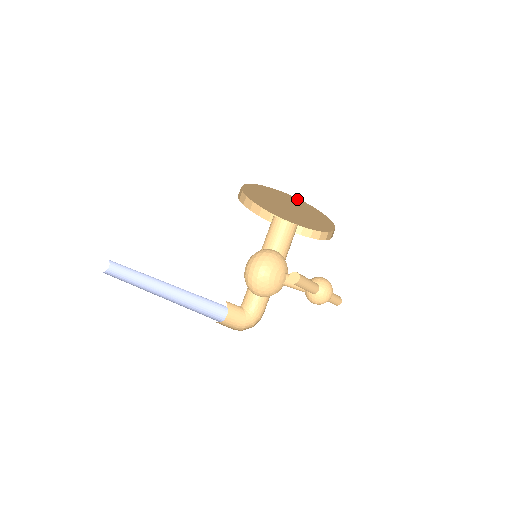
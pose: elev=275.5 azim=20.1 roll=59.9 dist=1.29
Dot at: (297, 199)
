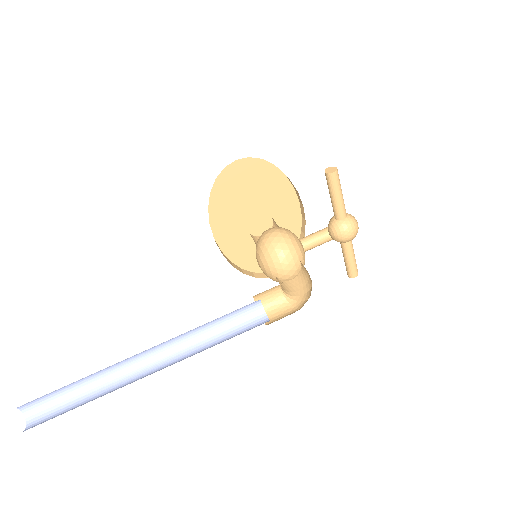
Dot at: (272, 168)
